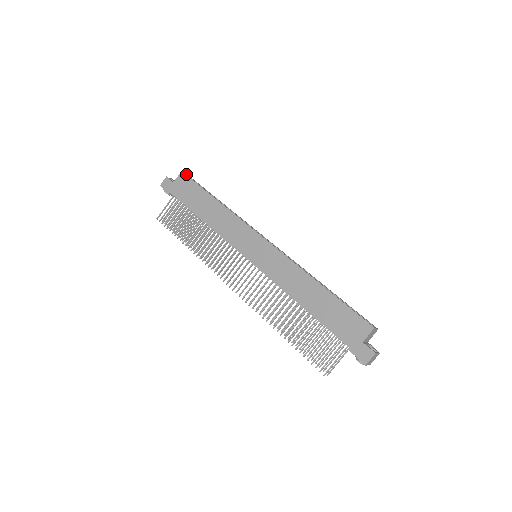
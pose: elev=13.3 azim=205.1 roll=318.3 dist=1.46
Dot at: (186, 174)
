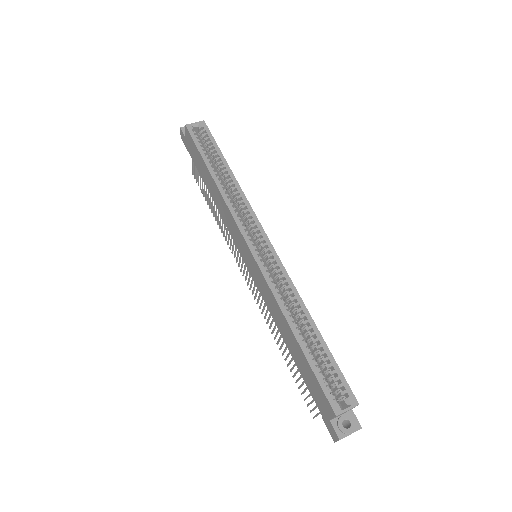
Dot at: (194, 124)
